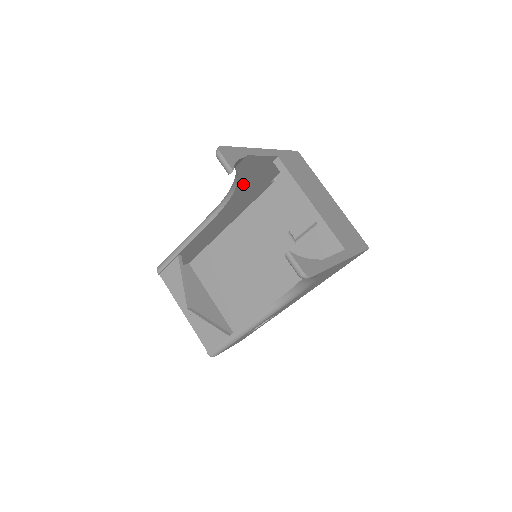
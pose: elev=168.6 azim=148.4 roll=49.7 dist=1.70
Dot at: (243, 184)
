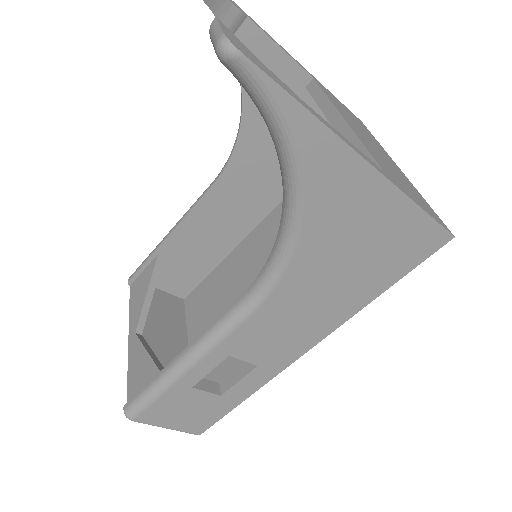
Dot at: (255, 118)
